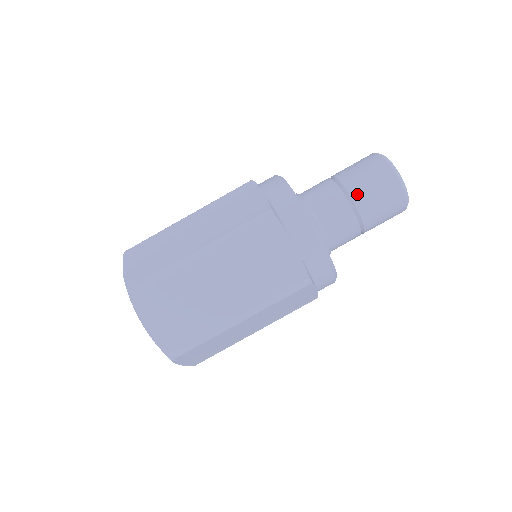
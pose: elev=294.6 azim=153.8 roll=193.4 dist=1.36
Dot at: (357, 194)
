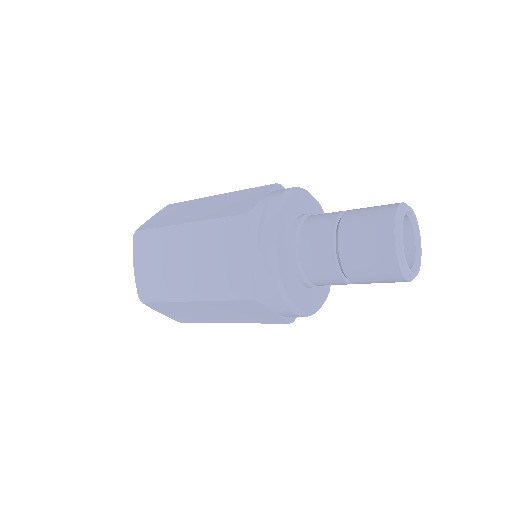
Dot at: (345, 237)
